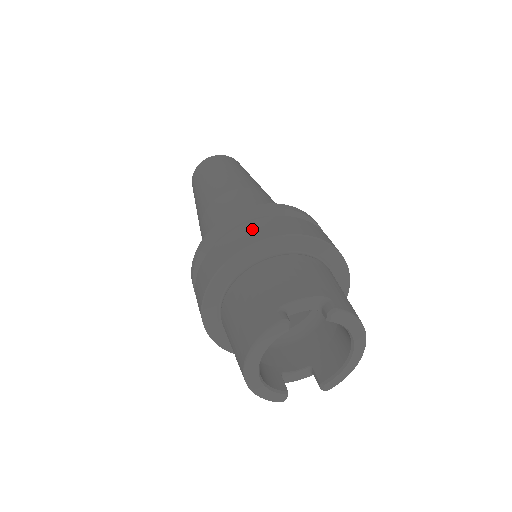
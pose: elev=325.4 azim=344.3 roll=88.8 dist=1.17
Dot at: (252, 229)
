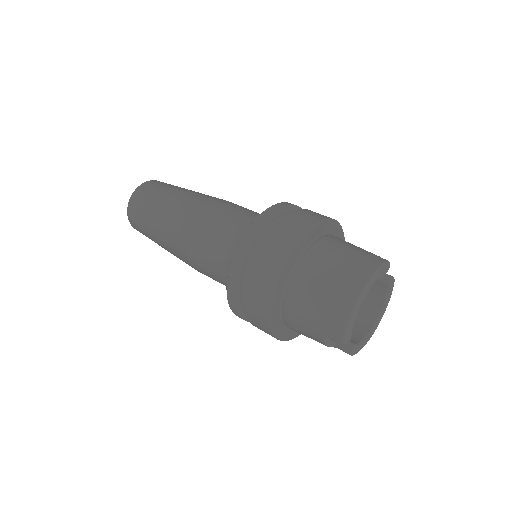
Dot at: occluded
